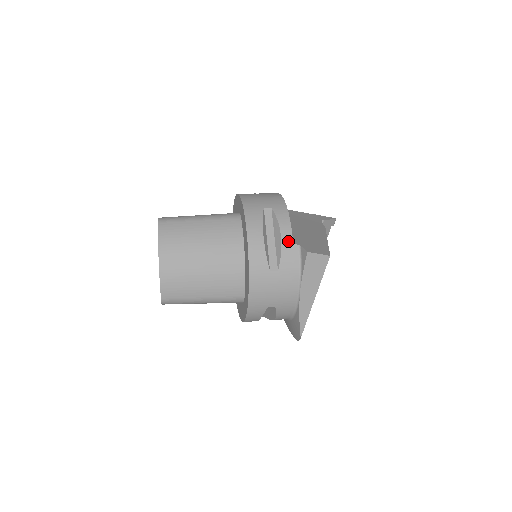
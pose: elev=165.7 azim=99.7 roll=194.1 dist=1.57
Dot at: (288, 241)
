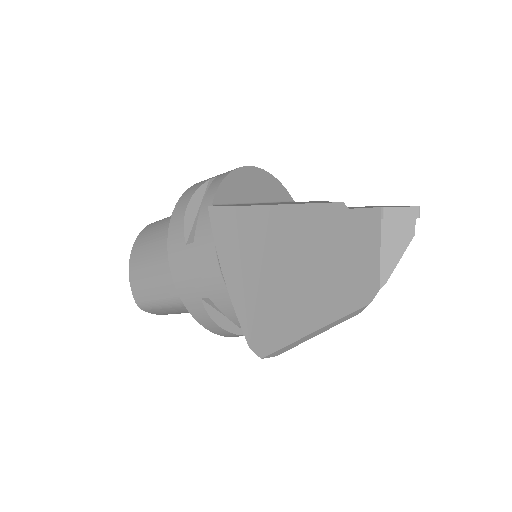
Dot at: (208, 204)
